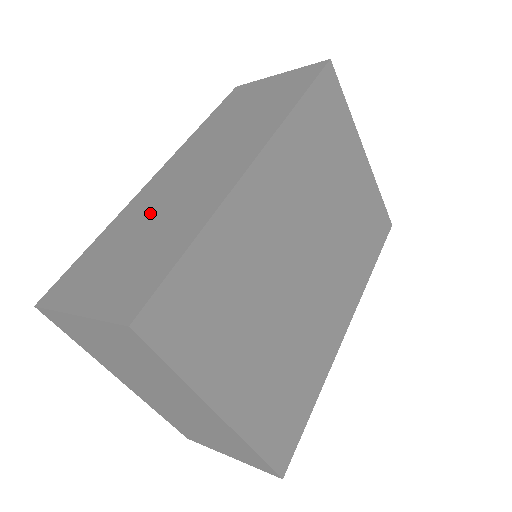
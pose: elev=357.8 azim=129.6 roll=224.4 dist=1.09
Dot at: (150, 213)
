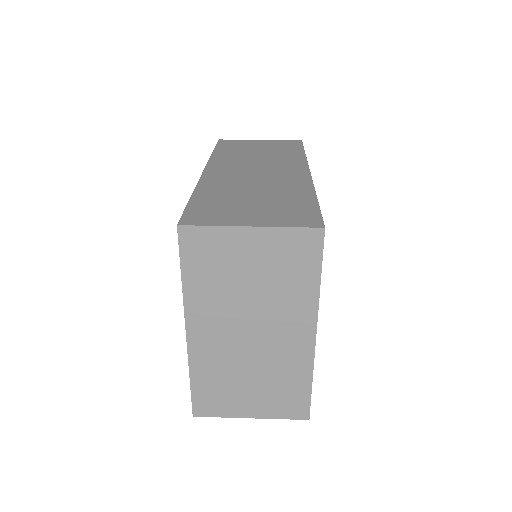
Dot at: (241, 186)
